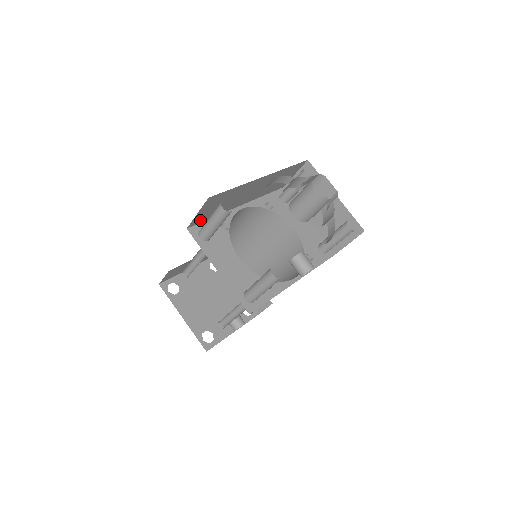
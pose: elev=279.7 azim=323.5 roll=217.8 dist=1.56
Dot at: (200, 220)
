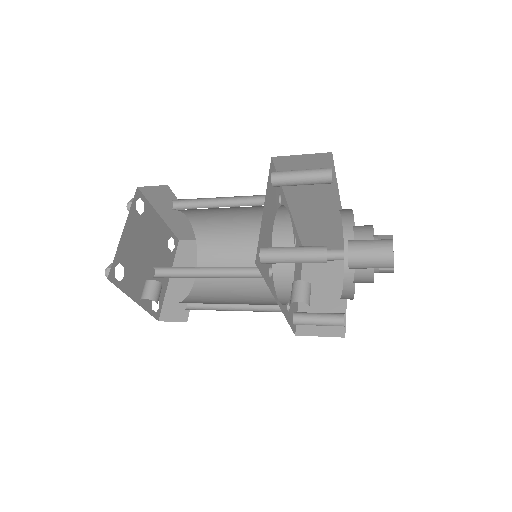
Dot at: (282, 168)
